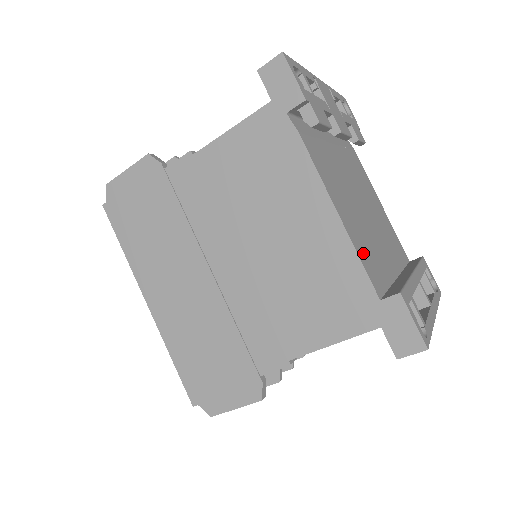
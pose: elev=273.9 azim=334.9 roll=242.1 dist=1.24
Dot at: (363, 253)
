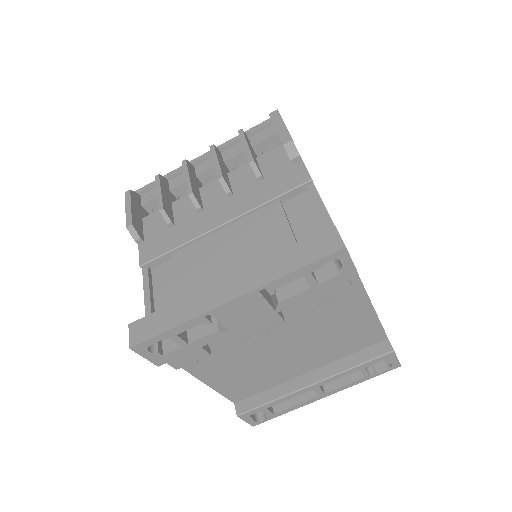
Dot at: (232, 388)
